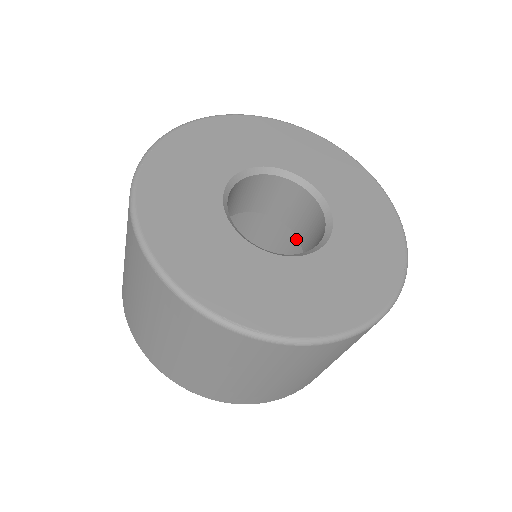
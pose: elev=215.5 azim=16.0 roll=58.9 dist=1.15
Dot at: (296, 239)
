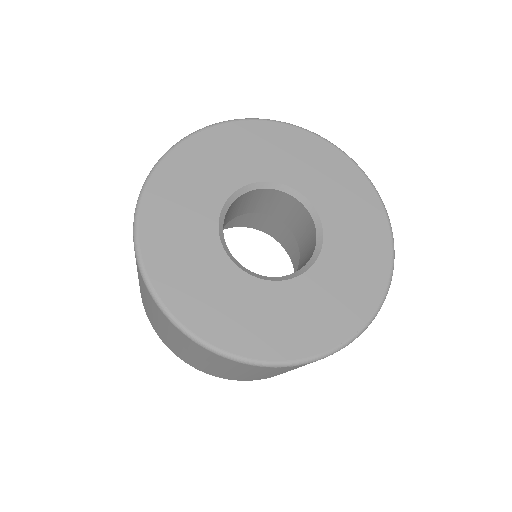
Dot at: occluded
